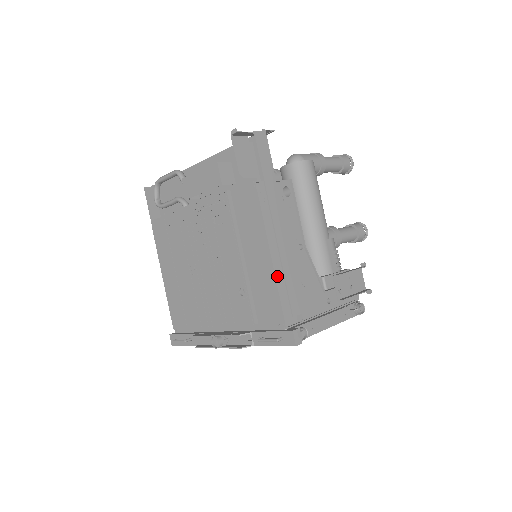
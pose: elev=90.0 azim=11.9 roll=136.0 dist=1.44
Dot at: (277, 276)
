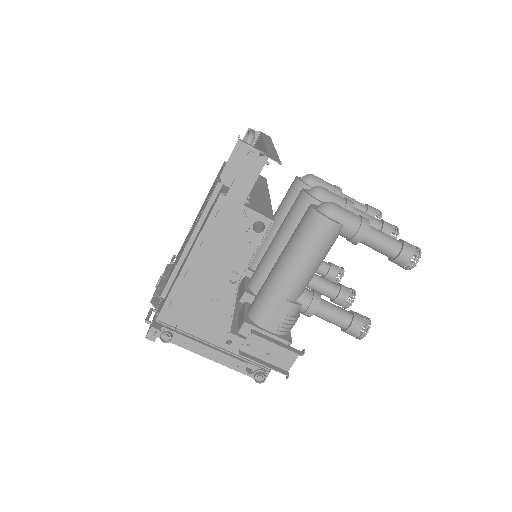
Dot at: (179, 280)
